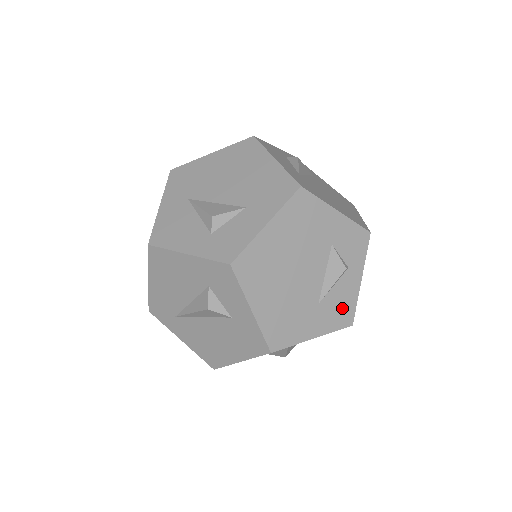
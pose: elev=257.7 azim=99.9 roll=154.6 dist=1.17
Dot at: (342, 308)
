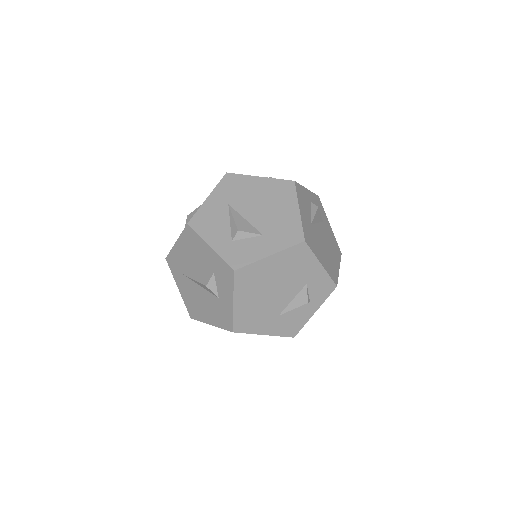
Dot at: (293, 324)
